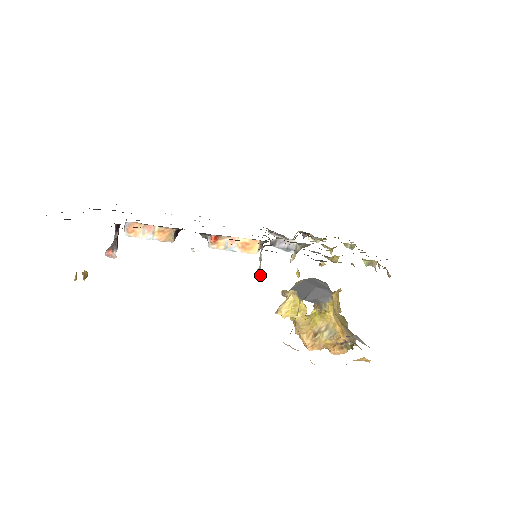
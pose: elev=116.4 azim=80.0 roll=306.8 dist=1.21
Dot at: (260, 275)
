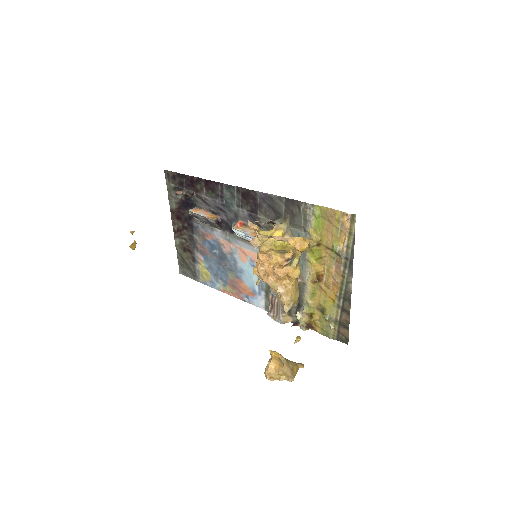
Dot at: (257, 222)
